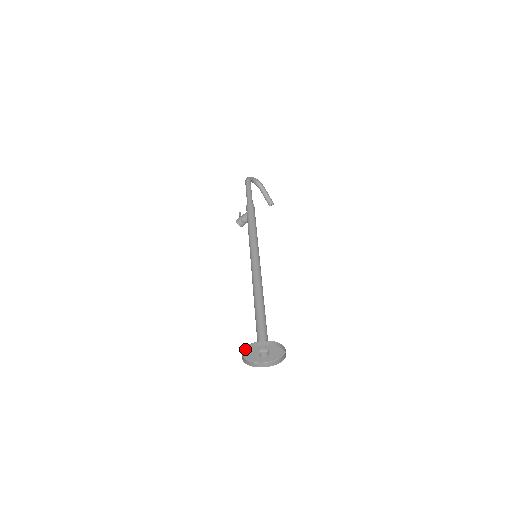
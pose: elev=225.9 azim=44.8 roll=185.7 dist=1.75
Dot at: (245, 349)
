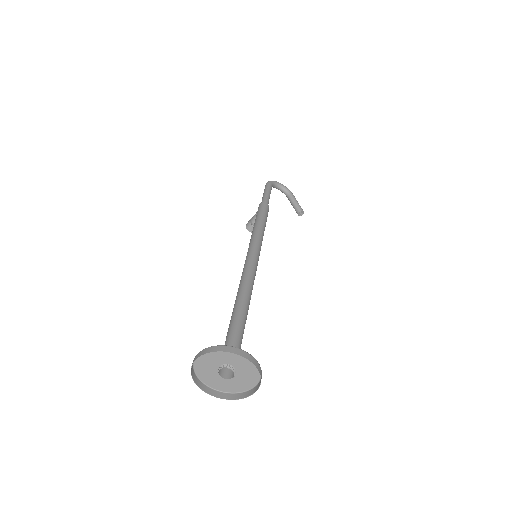
Dot at: (193, 360)
